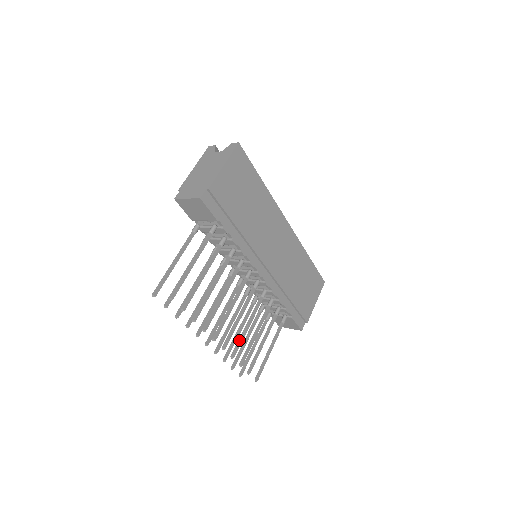
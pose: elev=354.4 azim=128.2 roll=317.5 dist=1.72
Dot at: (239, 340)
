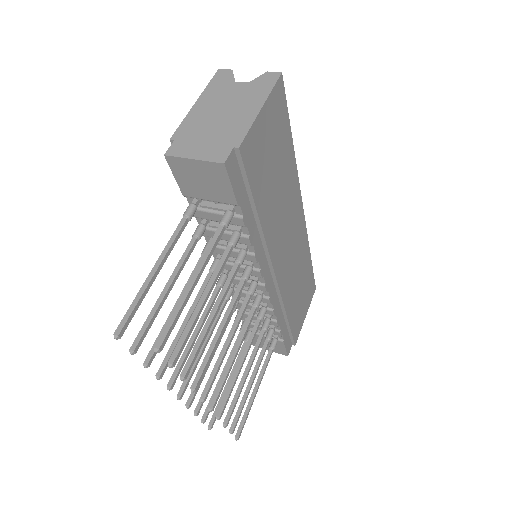
Dot at: (229, 389)
